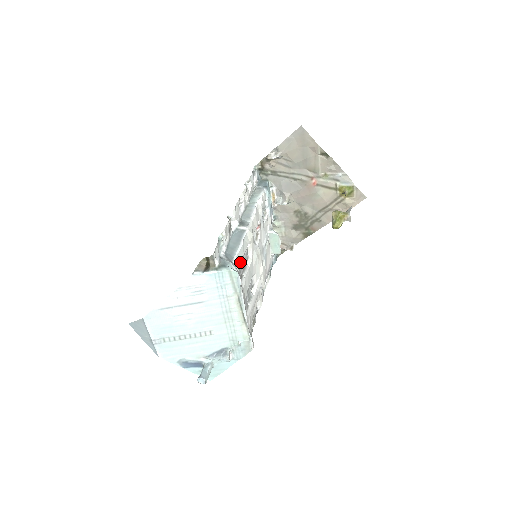
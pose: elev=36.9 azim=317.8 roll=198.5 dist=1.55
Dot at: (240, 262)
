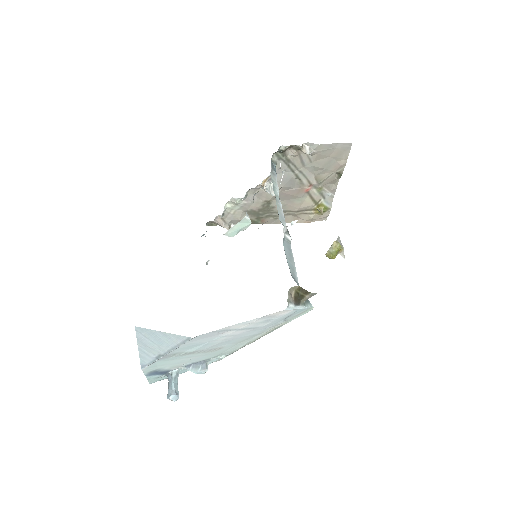
Dot at: occluded
